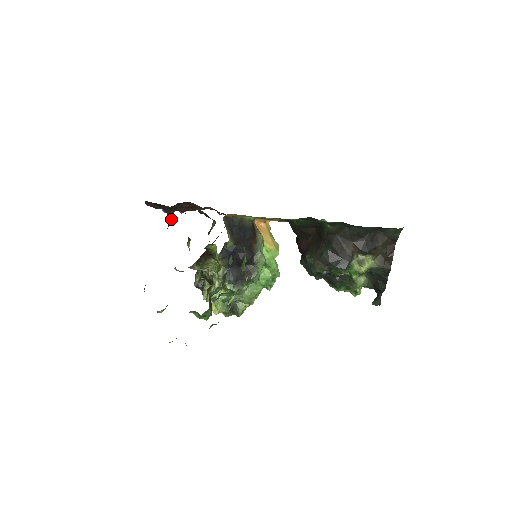
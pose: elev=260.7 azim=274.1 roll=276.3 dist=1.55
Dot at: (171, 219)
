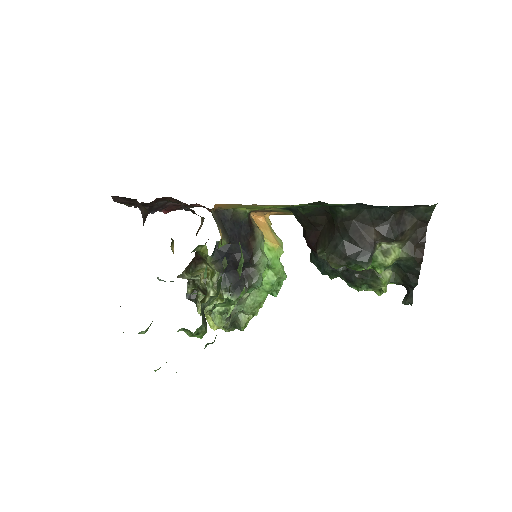
Dot at: (146, 216)
